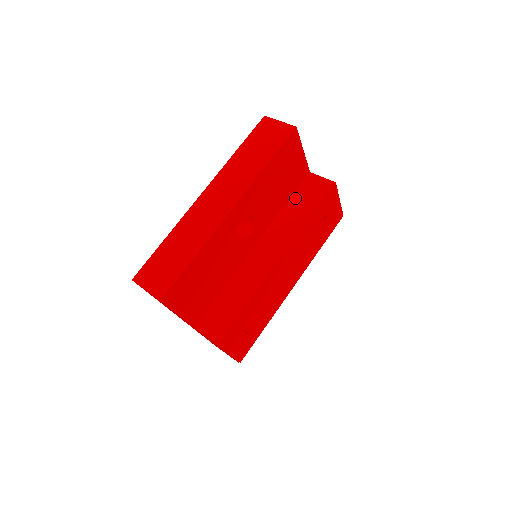
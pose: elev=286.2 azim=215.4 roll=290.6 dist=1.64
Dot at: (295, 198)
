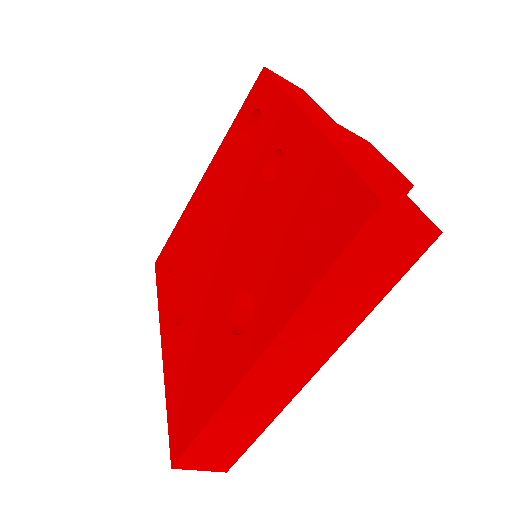
Dot at: occluded
